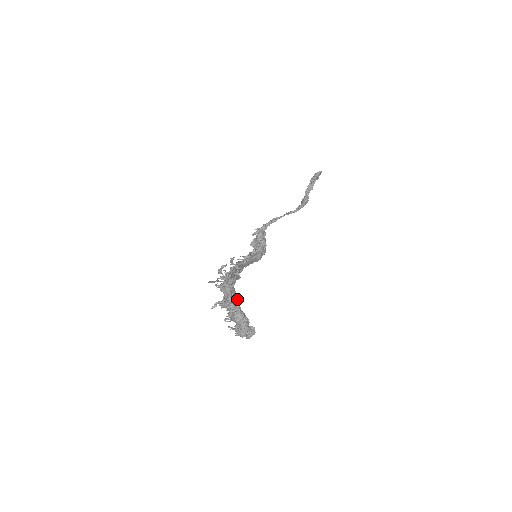
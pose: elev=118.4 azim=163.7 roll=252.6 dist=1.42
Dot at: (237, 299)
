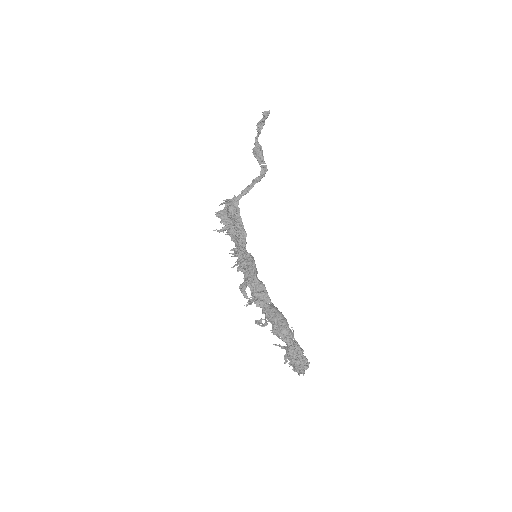
Dot at: (303, 350)
